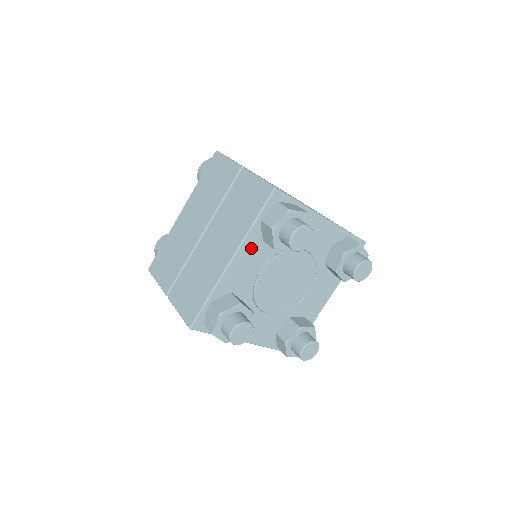
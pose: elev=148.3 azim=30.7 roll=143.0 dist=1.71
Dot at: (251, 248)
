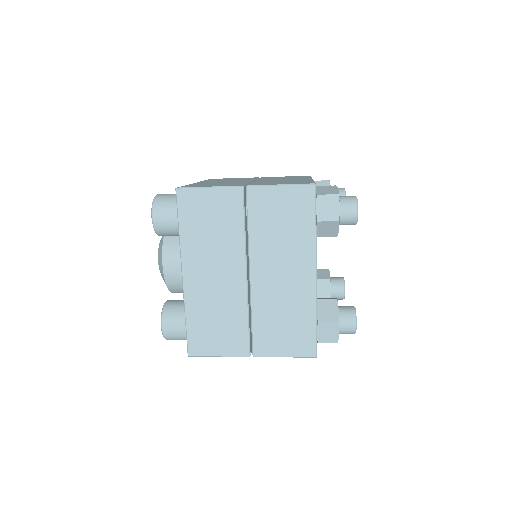
Dot at: occluded
